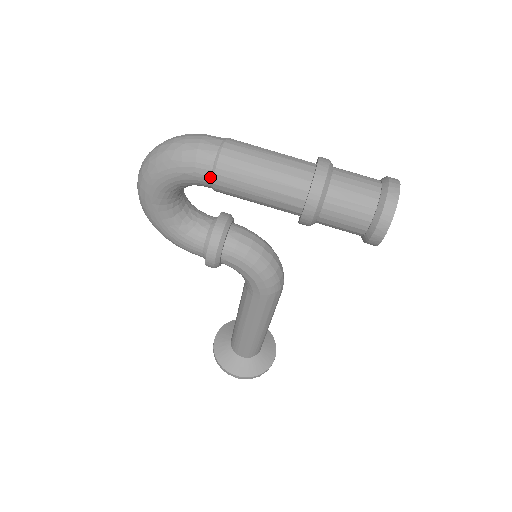
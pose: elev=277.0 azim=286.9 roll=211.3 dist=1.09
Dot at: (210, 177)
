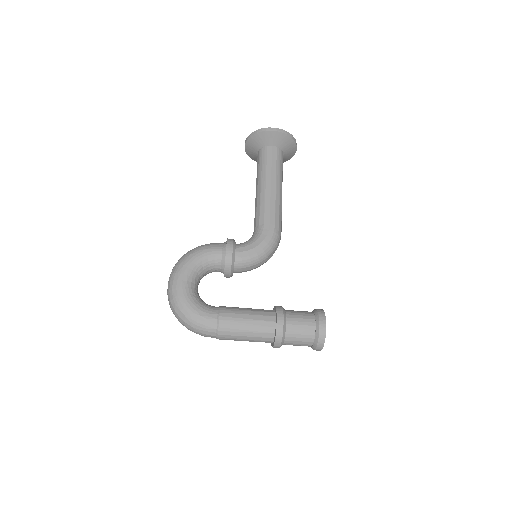
Dot at: occluded
